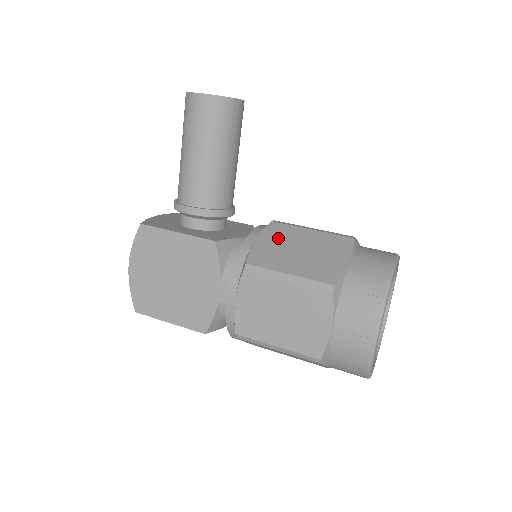
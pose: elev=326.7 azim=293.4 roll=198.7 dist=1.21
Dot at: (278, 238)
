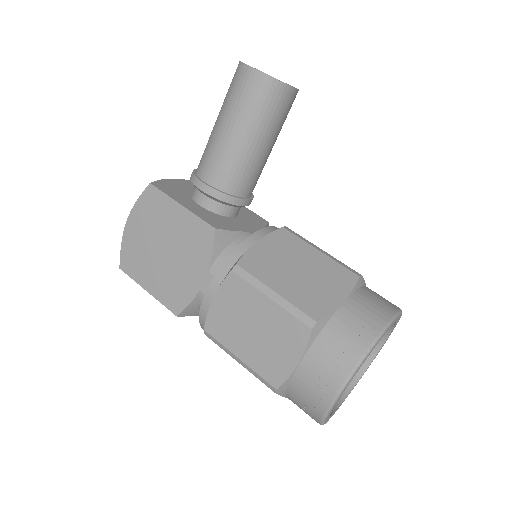
Dot at: (281, 248)
